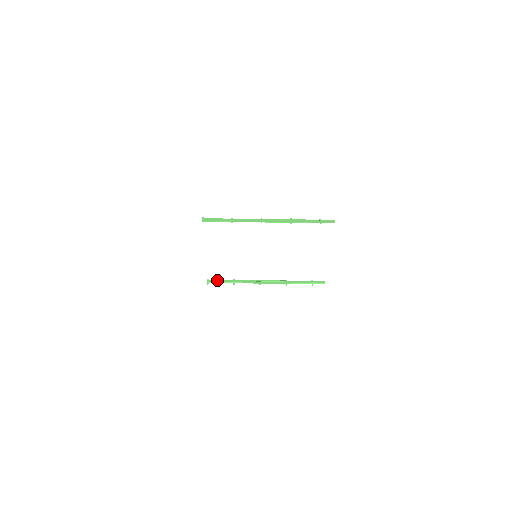
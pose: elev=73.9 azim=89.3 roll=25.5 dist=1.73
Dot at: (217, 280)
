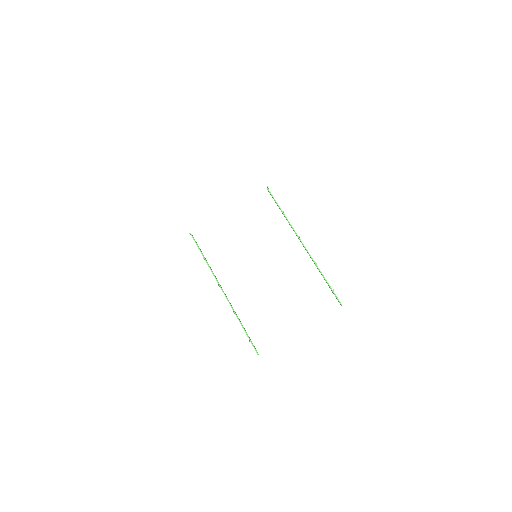
Dot at: occluded
